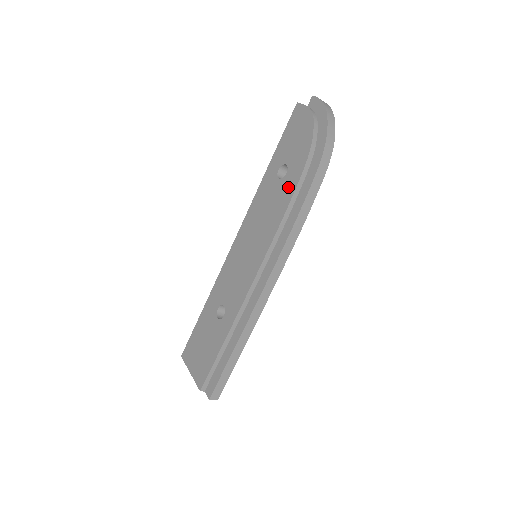
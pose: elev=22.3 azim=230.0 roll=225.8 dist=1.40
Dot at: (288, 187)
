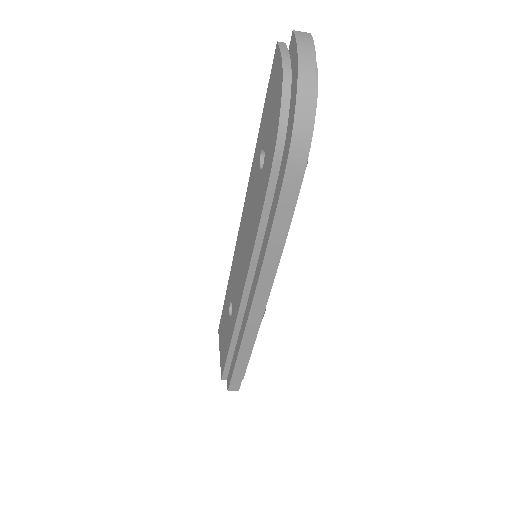
Dot at: (262, 189)
